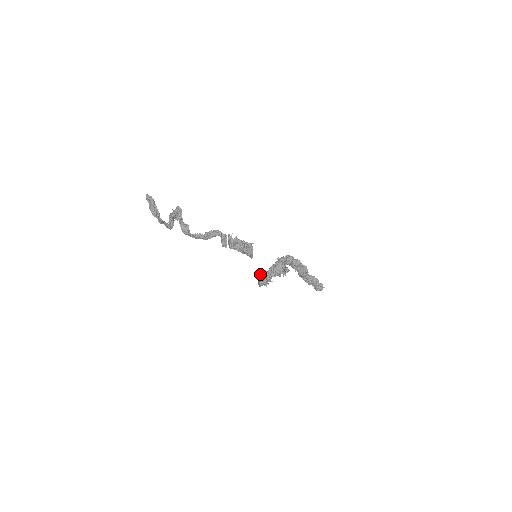
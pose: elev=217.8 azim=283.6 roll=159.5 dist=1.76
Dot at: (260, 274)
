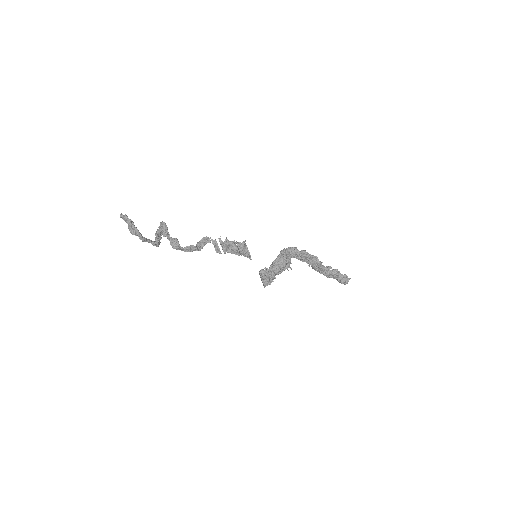
Dot at: (259, 272)
